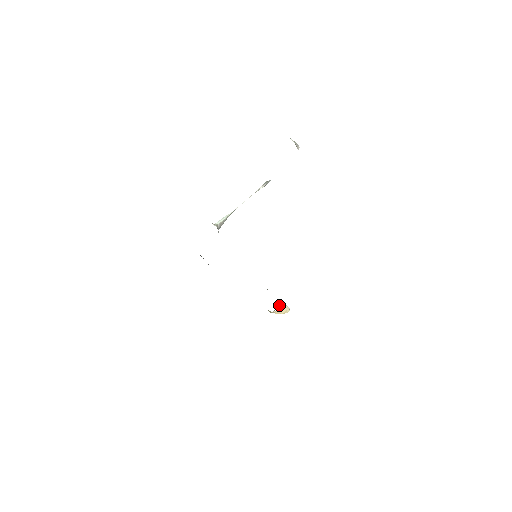
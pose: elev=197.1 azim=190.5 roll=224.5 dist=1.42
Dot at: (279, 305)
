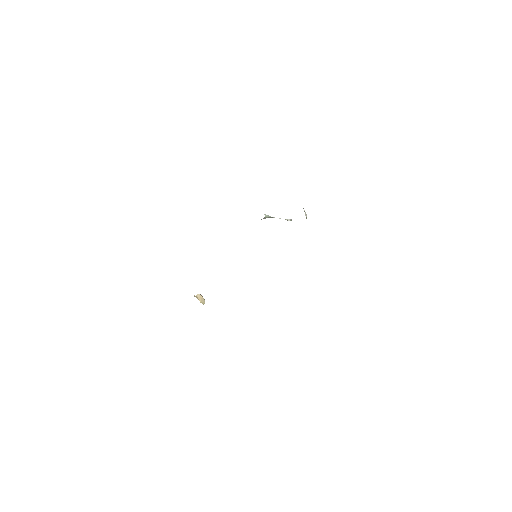
Dot at: (200, 294)
